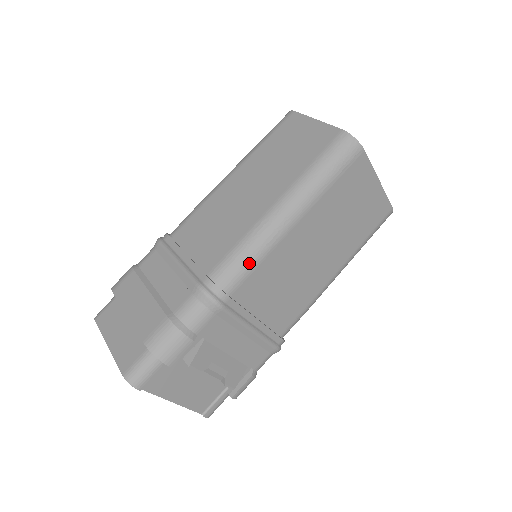
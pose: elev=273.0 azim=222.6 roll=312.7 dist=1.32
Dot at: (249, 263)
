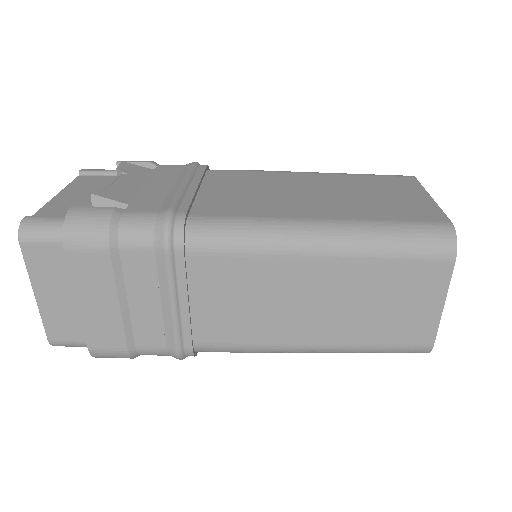
Dot at: occluded
